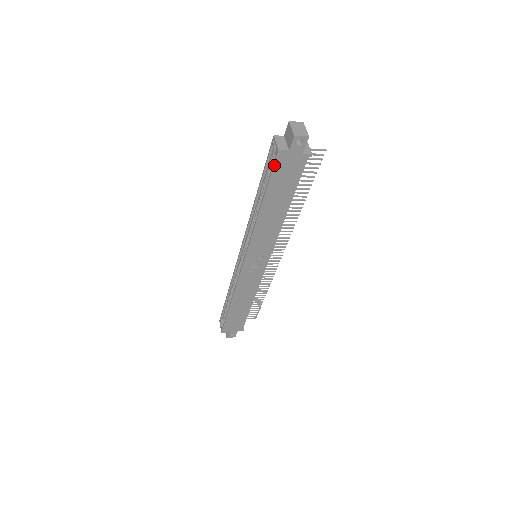
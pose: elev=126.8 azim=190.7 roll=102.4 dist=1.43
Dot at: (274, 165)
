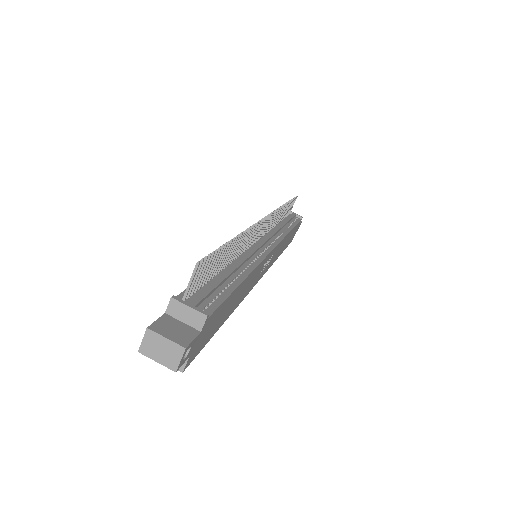
Dot at: (195, 356)
